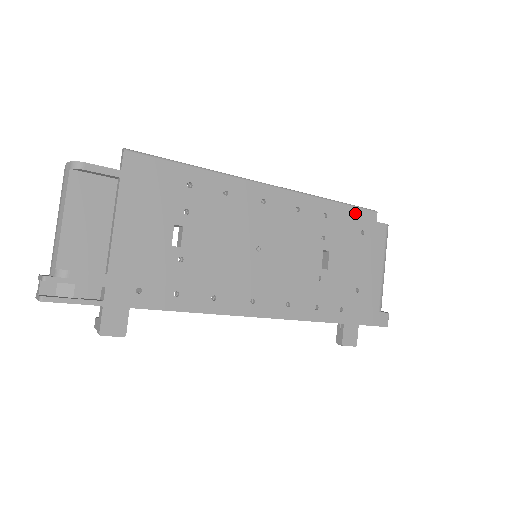
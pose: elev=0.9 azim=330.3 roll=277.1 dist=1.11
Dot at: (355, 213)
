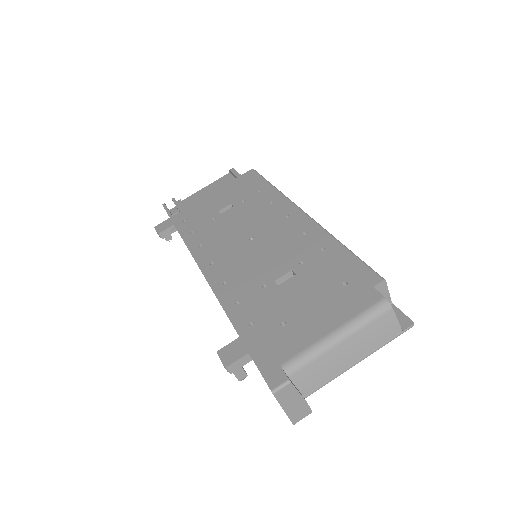
Dot at: (355, 265)
